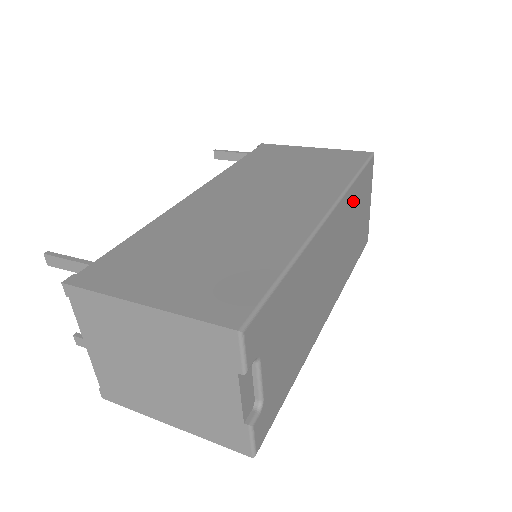
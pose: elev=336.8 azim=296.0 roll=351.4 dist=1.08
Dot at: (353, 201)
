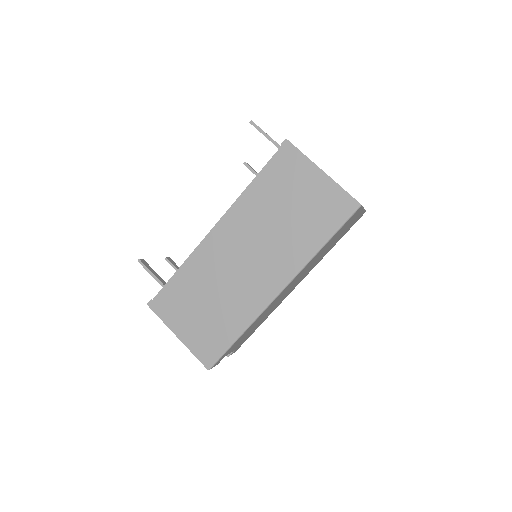
Dot at: (320, 252)
